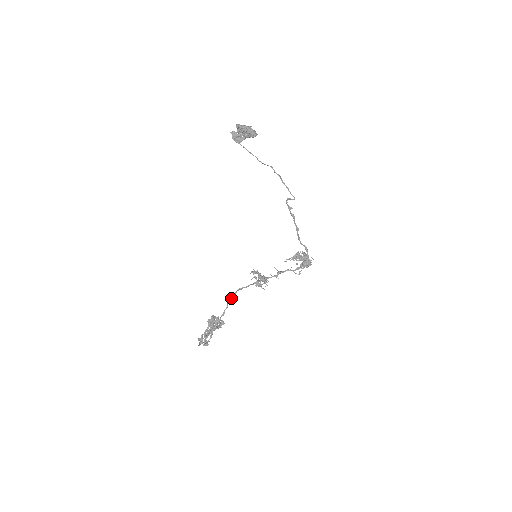
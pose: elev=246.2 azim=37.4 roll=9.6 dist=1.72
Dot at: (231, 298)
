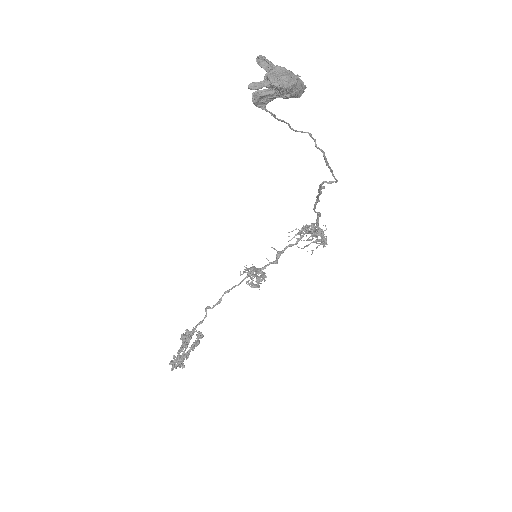
Dot at: (213, 306)
